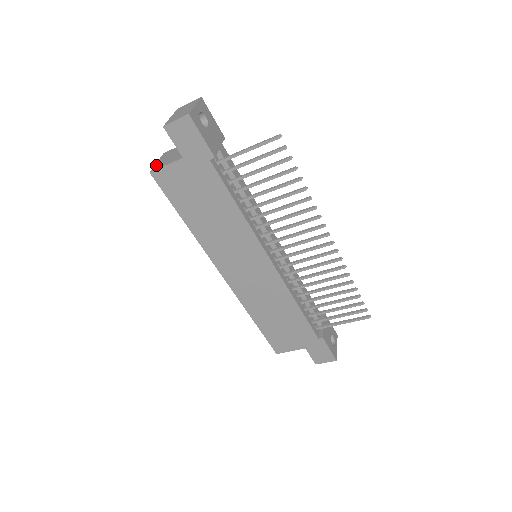
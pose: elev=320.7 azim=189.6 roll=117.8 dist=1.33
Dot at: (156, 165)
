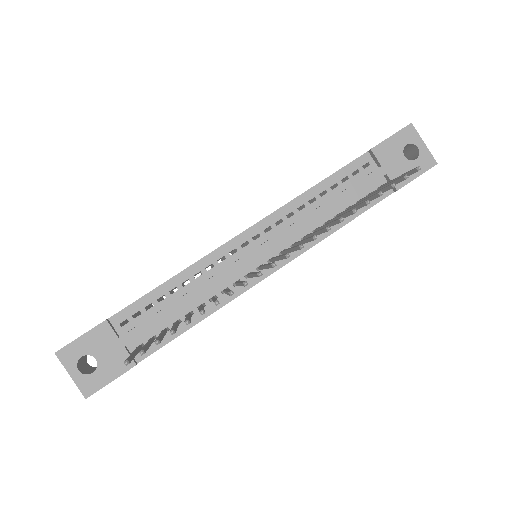
Dot at: occluded
